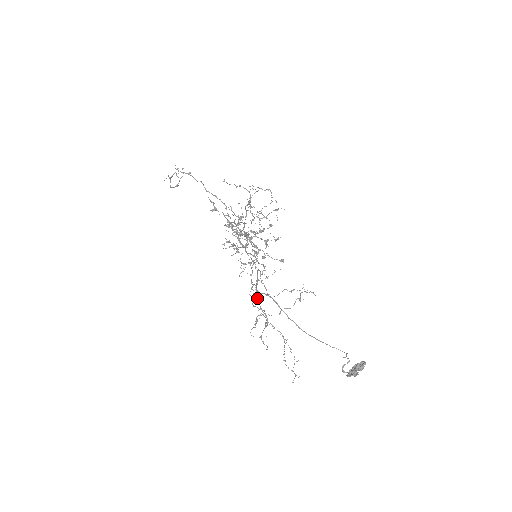
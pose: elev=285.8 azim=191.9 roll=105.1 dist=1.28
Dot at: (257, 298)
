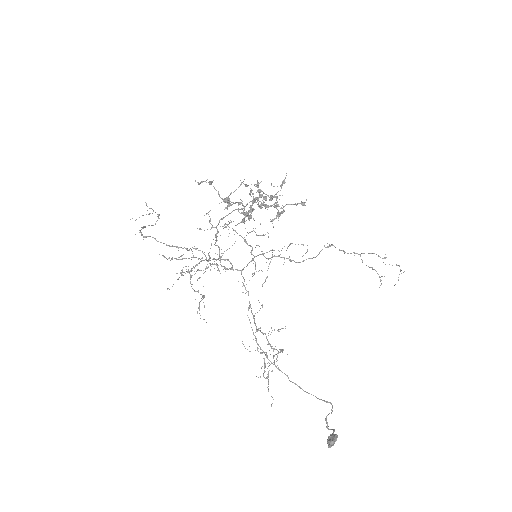
Dot at: occluded
